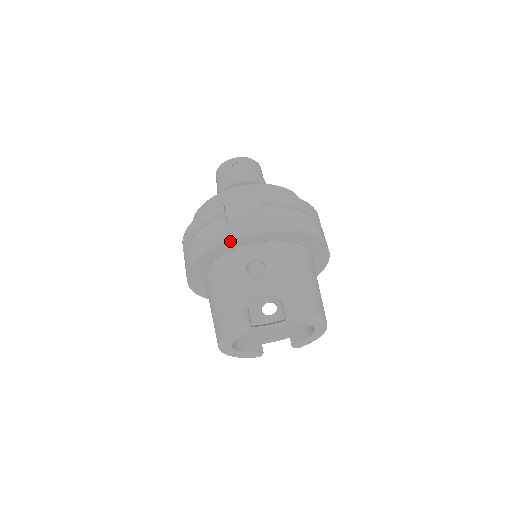
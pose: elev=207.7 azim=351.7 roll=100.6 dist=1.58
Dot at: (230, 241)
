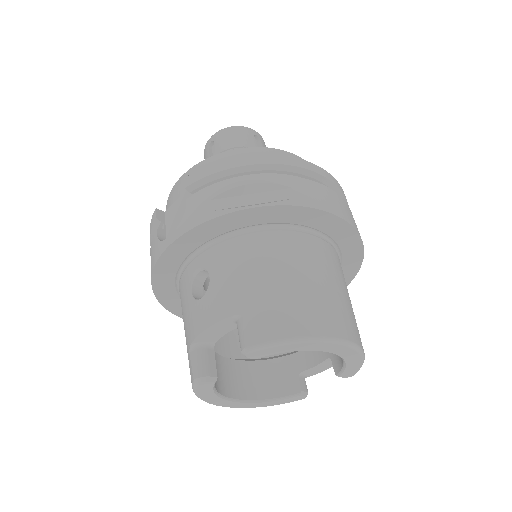
Dot at: (159, 260)
